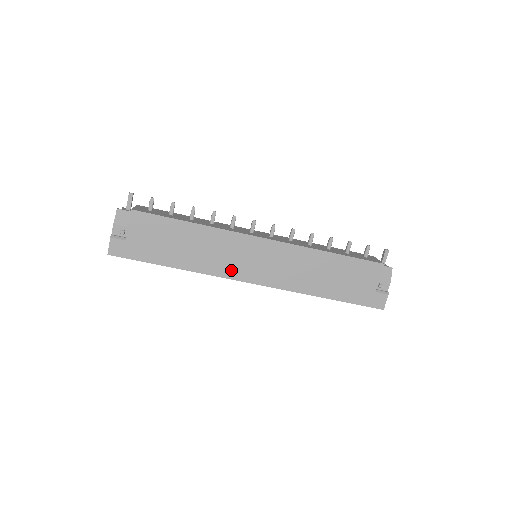
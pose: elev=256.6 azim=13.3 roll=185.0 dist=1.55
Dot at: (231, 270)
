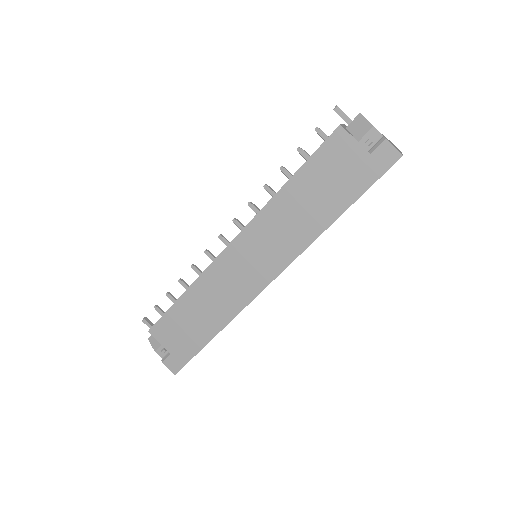
Dot at: (246, 291)
